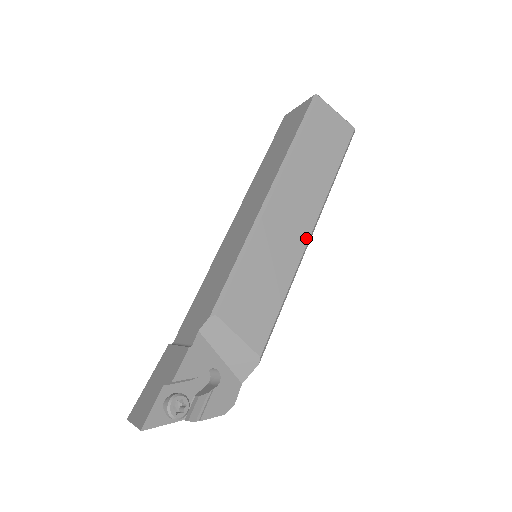
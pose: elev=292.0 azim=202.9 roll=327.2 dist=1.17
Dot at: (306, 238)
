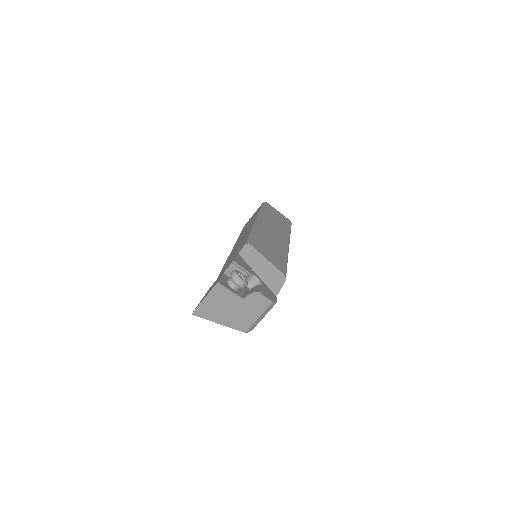
Dot at: (287, 244)
